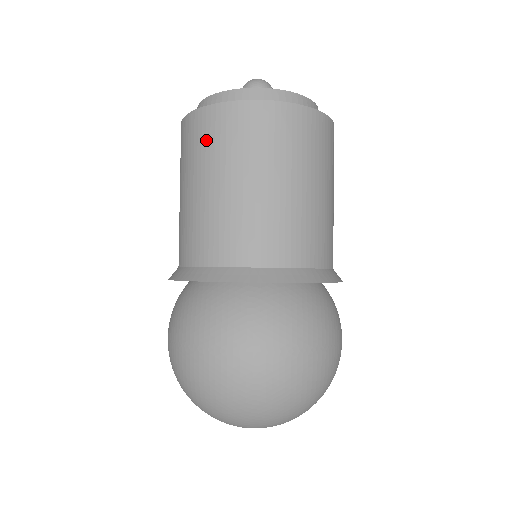
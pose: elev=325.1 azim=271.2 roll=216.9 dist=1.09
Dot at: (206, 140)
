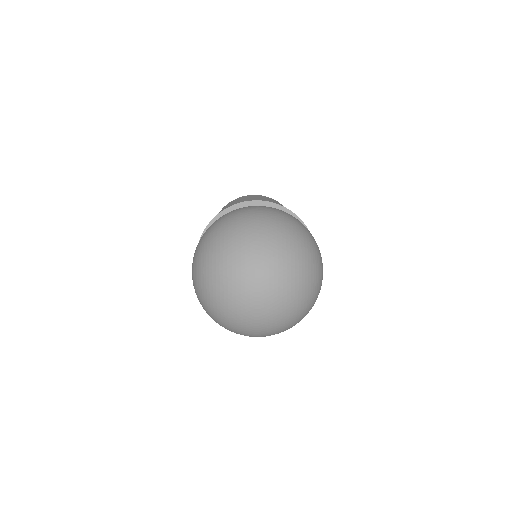
Dot at: (228, 205)
